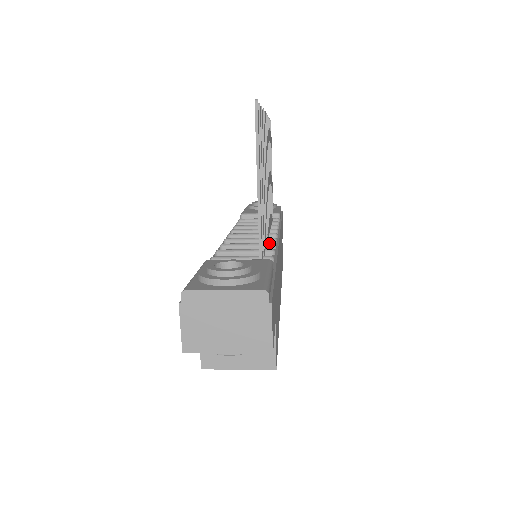
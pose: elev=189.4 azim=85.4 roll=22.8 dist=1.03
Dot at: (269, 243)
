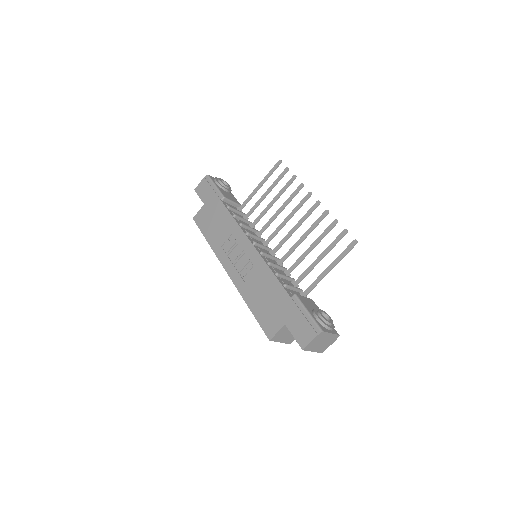
Dot at: (286, 268)
